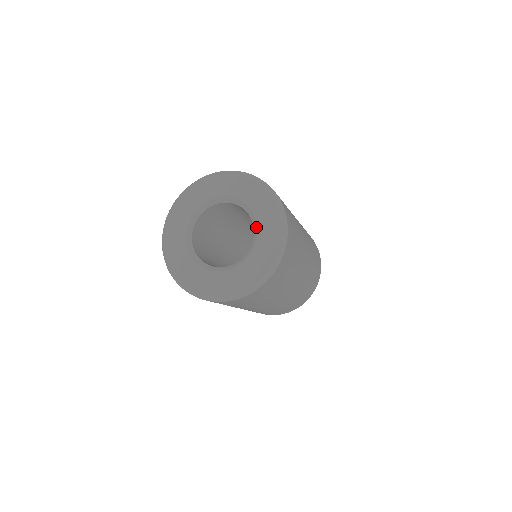
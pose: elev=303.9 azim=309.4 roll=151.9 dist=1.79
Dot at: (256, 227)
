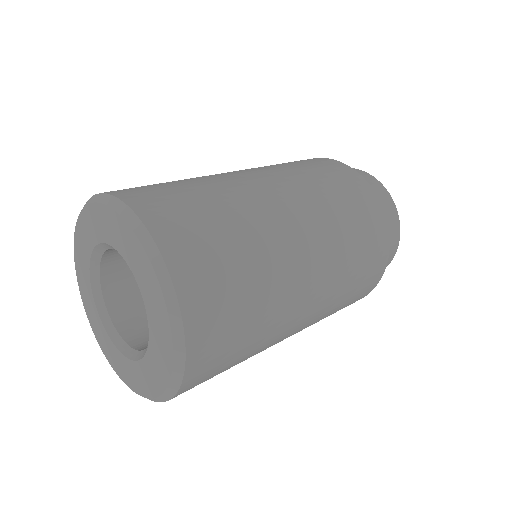
Dot at: occluded
